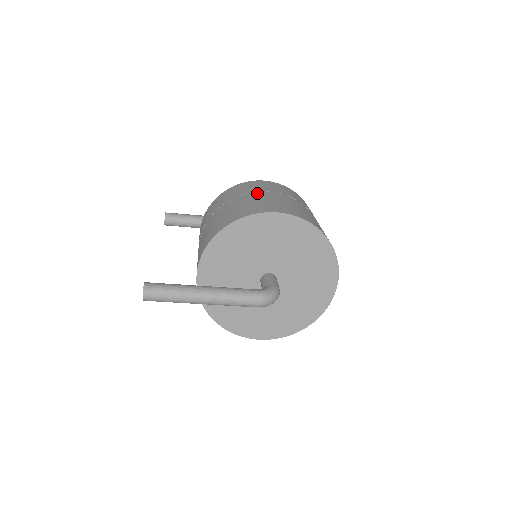
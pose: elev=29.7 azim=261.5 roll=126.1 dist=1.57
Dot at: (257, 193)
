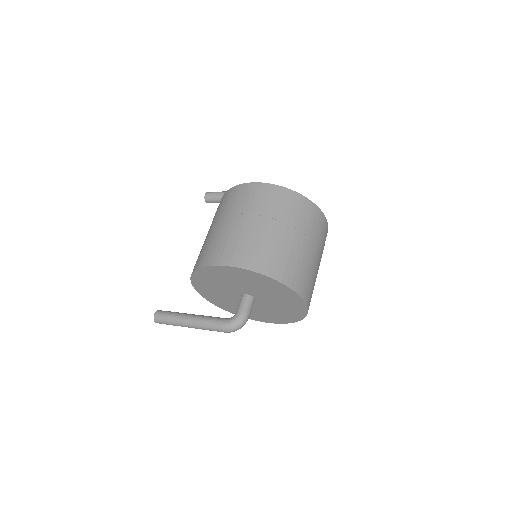
Dot at: (229, 218)
